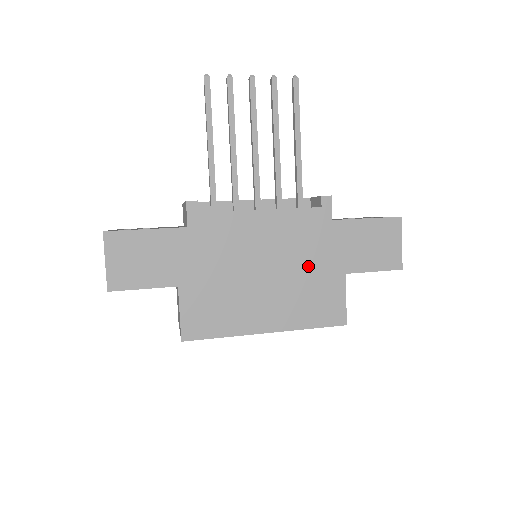
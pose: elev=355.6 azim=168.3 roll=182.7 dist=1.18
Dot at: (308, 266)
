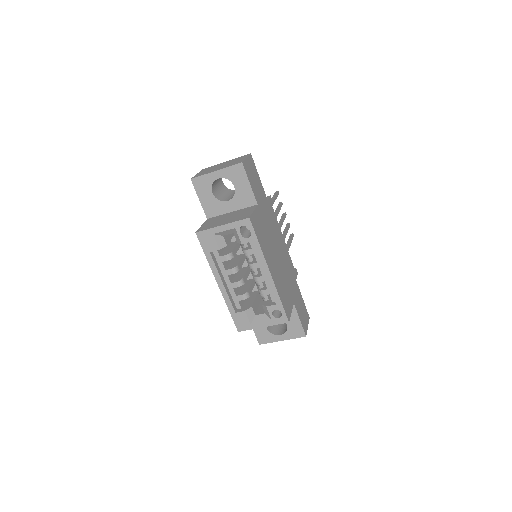
Dot at: (287, 278)
